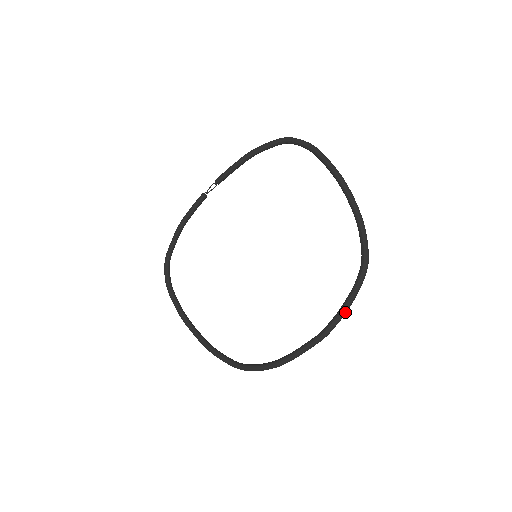
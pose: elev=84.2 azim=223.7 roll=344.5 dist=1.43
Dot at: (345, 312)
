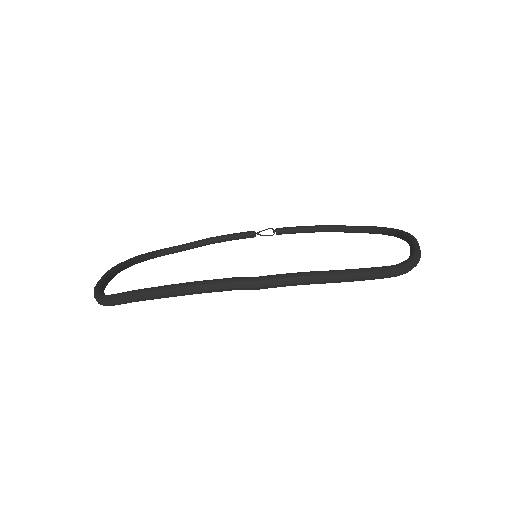
Dot at: (322, 276)
